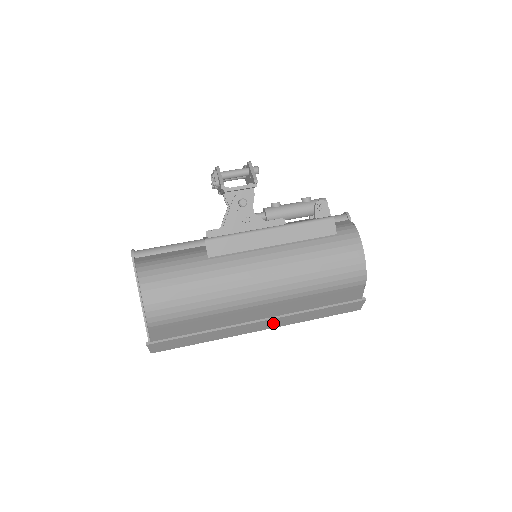
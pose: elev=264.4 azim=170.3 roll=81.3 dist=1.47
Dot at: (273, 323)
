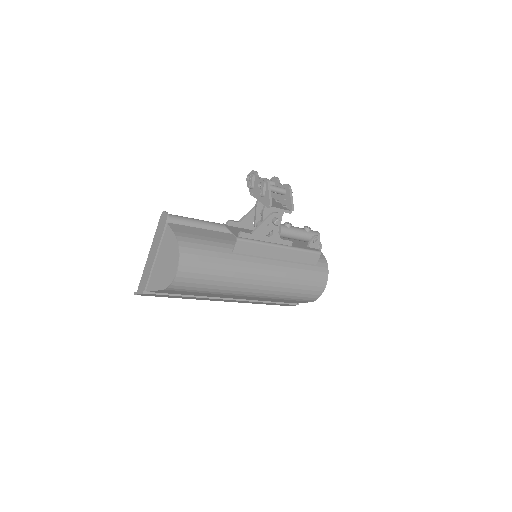
Dot at: (234, 301)
